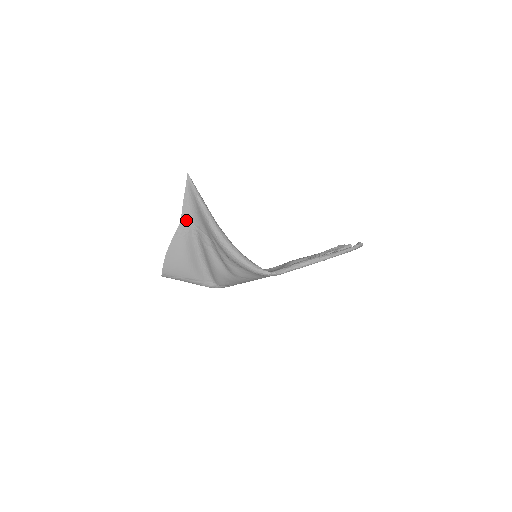
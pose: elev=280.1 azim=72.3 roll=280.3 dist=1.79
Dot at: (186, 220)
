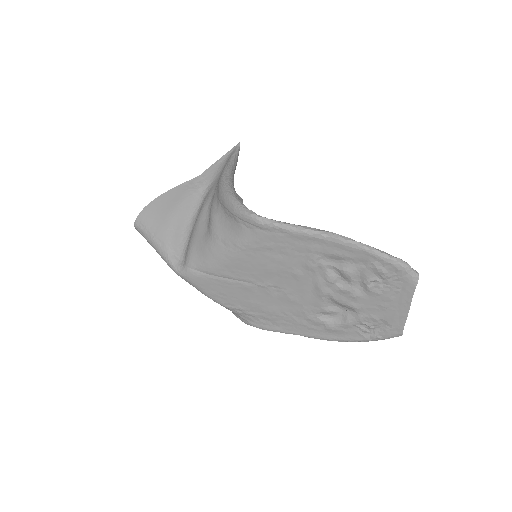
Dot at: (206, 177)
